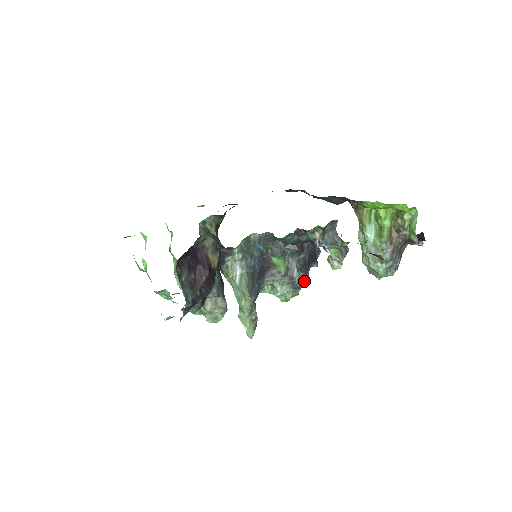
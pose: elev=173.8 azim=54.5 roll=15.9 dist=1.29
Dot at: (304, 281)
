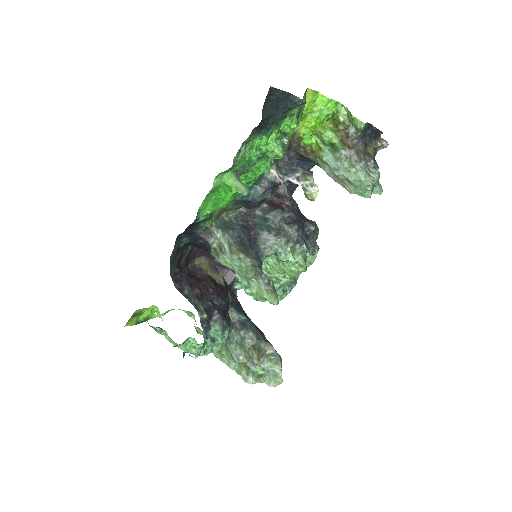
Dot at: (308, 241)
